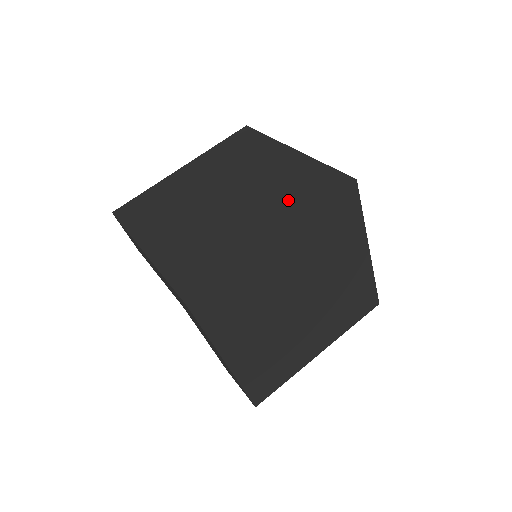
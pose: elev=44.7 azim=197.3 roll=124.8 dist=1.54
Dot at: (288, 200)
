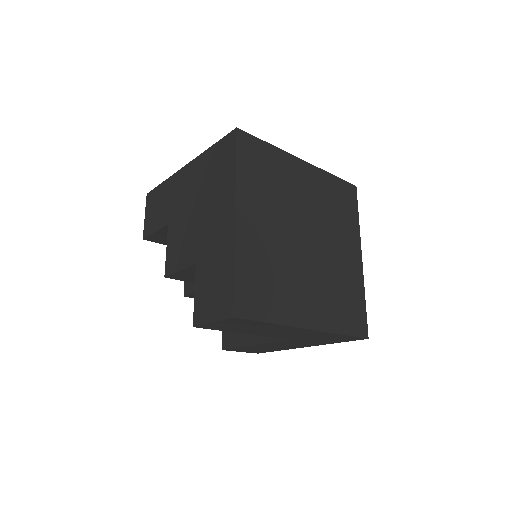
Dot at: (343, 221)
